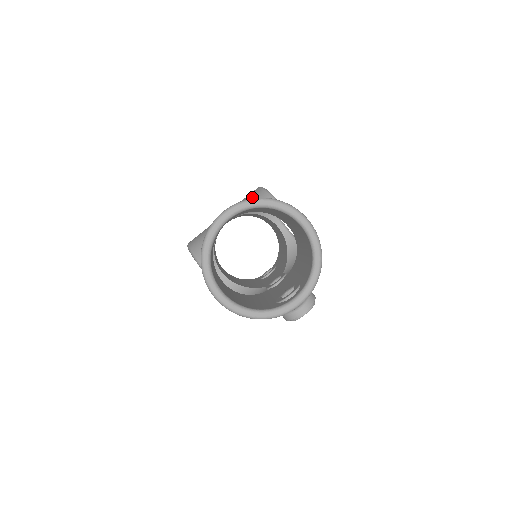
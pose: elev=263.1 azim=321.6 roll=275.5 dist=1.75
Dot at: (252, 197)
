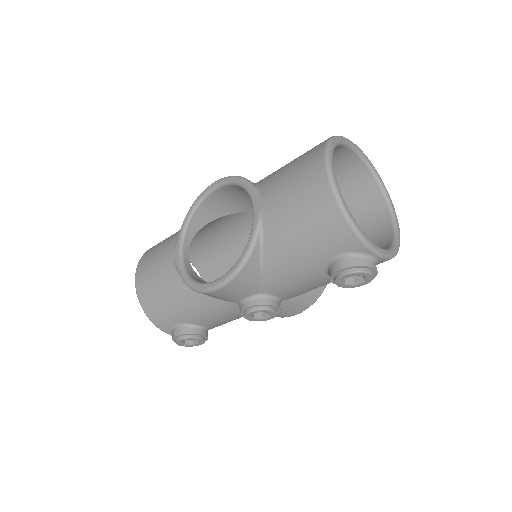
Dot at: occluded
